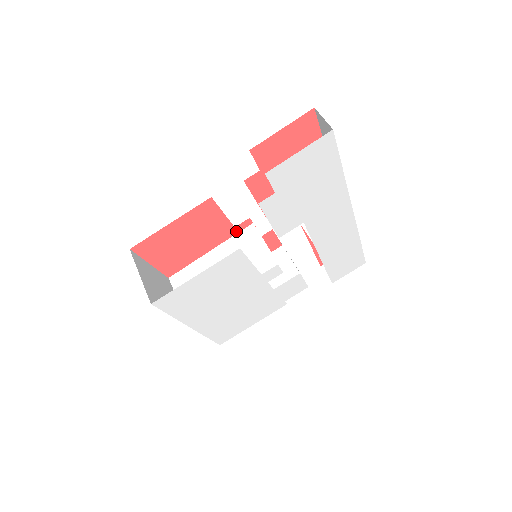
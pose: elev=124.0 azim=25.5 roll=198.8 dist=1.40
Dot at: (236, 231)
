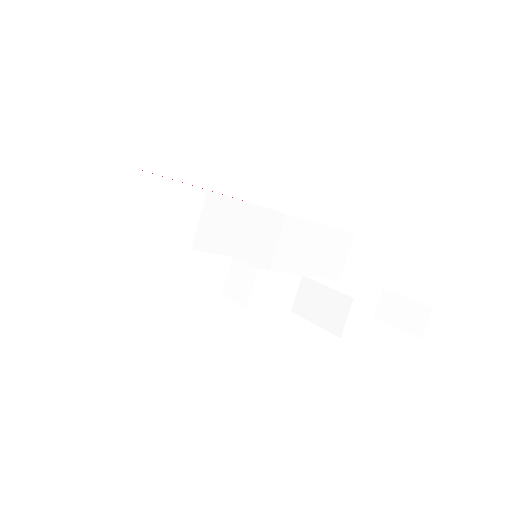
Dot at: occluded
